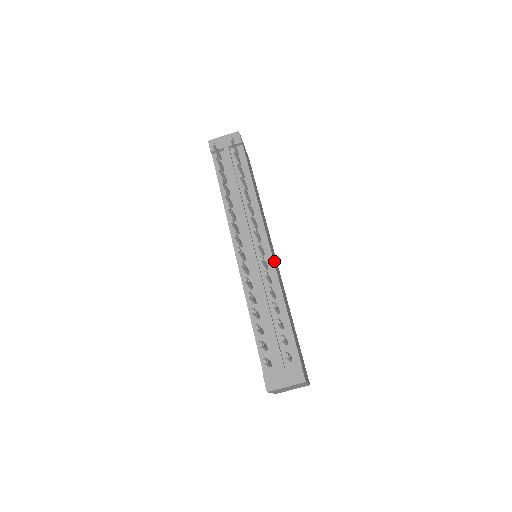
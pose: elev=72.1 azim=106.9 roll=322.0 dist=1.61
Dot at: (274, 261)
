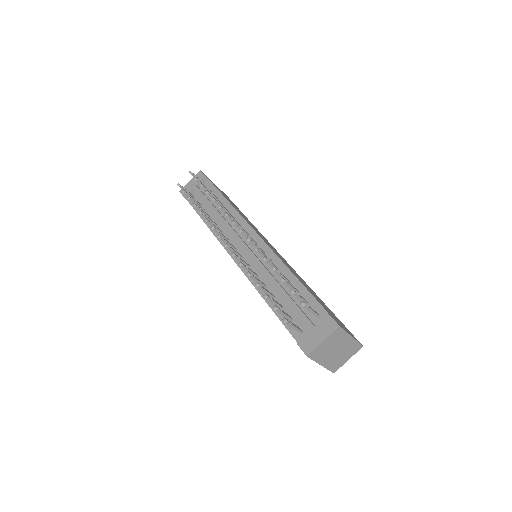
Dot at: occluded
